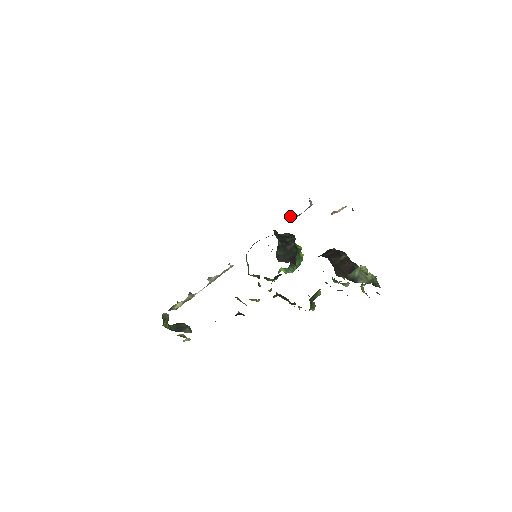
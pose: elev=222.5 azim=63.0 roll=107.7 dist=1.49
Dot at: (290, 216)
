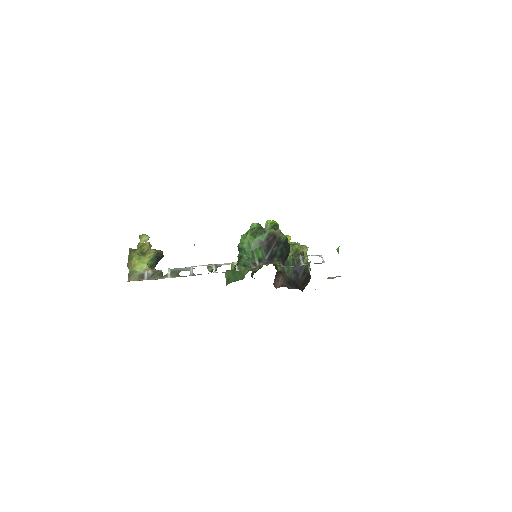
Dot at: (303, 262)
